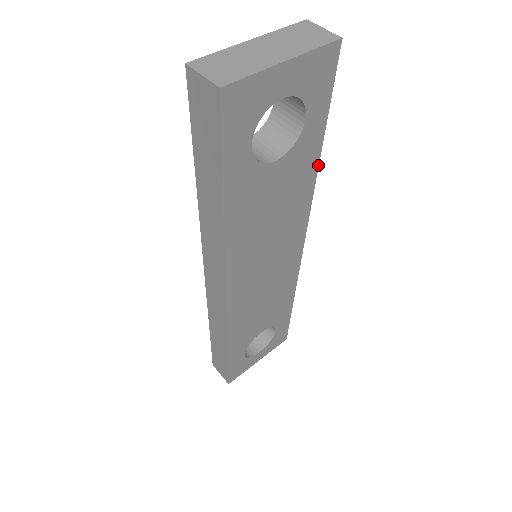
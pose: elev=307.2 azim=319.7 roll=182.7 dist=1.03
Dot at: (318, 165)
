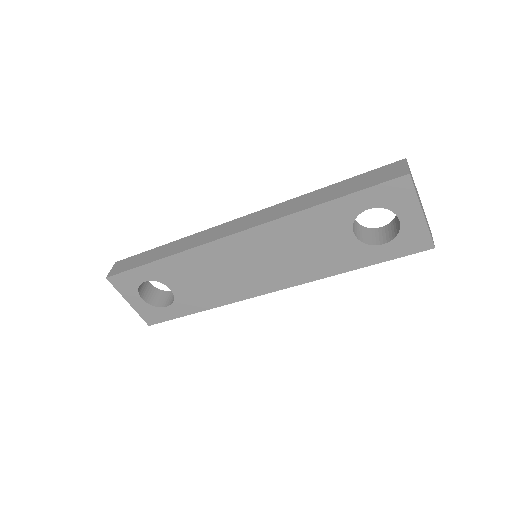
Dot at: (345, 272)
